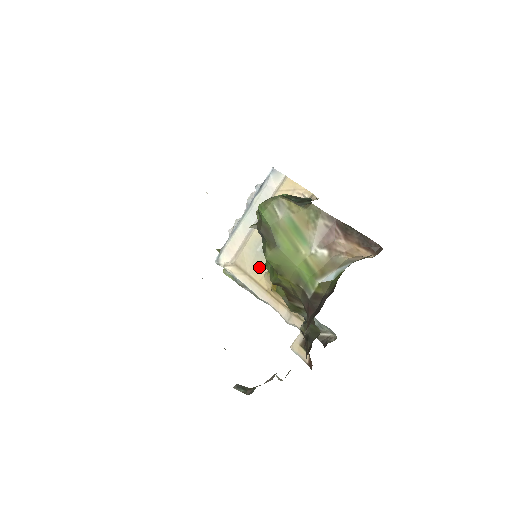
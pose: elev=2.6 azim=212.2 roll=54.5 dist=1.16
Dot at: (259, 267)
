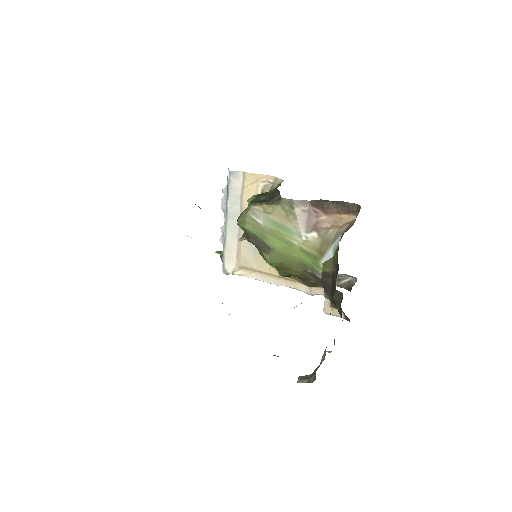
Dot at: (262, 260)
